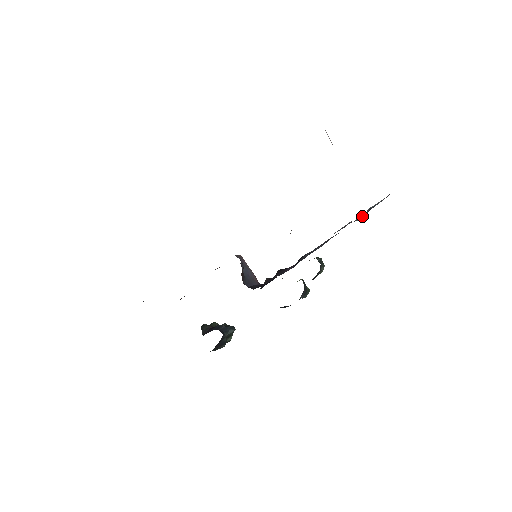
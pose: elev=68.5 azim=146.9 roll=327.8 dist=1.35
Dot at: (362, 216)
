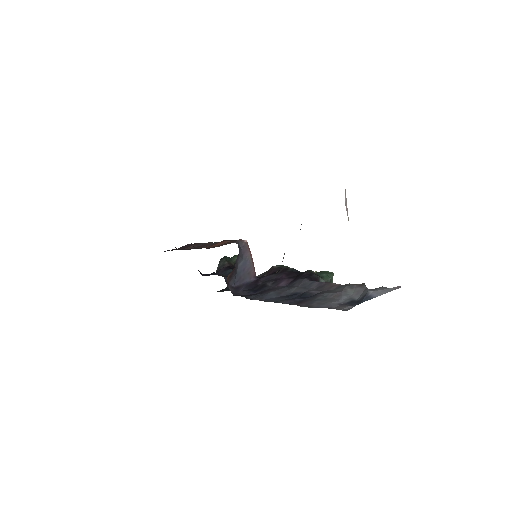
Dot at: (361, 290)
